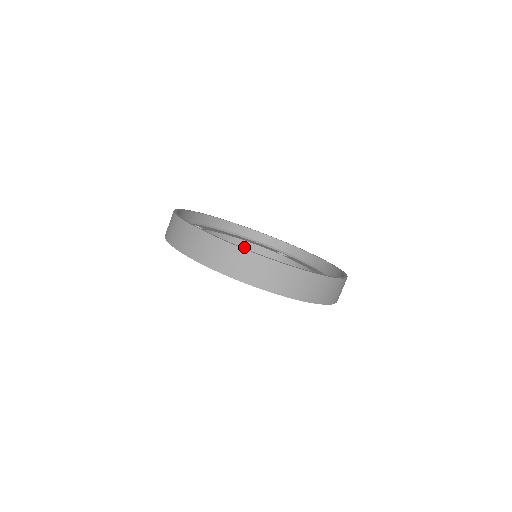
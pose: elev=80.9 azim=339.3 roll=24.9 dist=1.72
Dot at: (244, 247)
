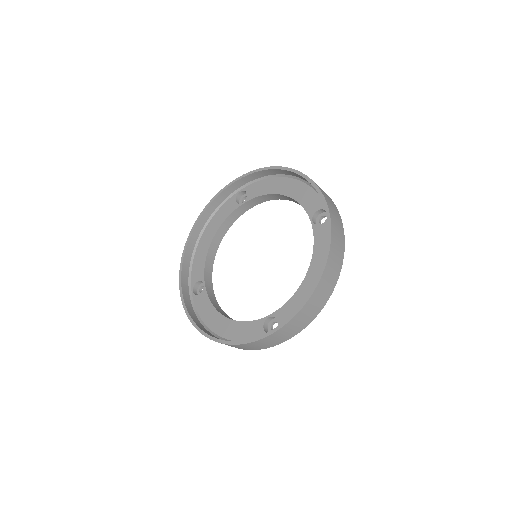
Dot at: (221, 233)
